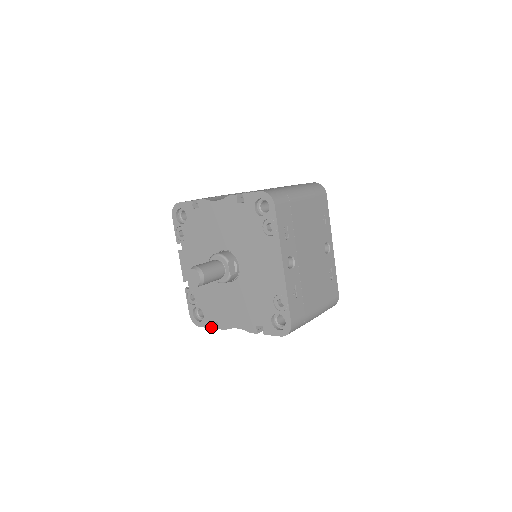
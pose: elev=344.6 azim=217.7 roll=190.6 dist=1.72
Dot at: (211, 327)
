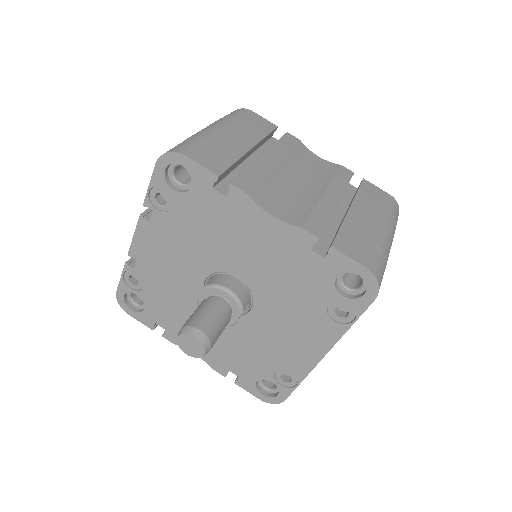
Dot at: (150, 327)
